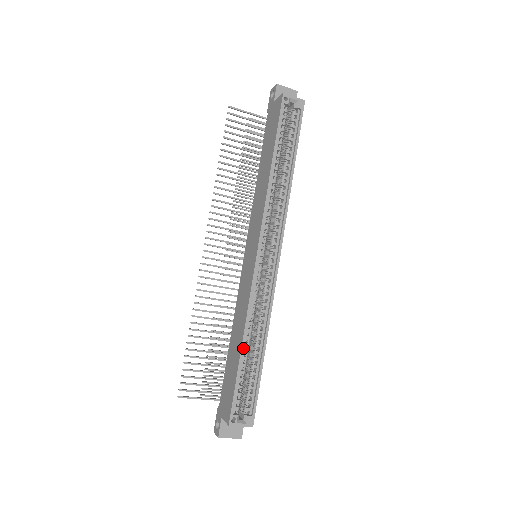
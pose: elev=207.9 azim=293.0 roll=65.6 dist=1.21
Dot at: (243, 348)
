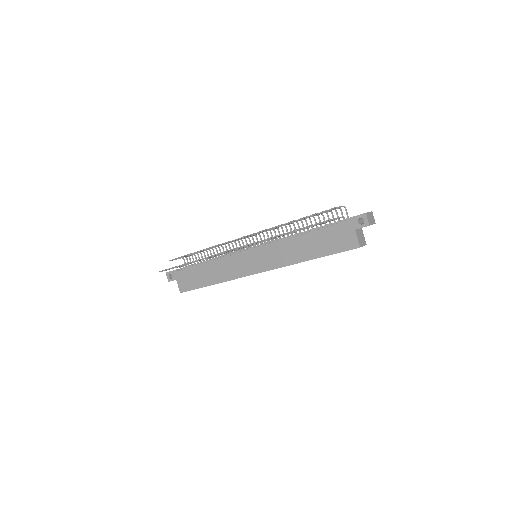
Dot at: occluded
